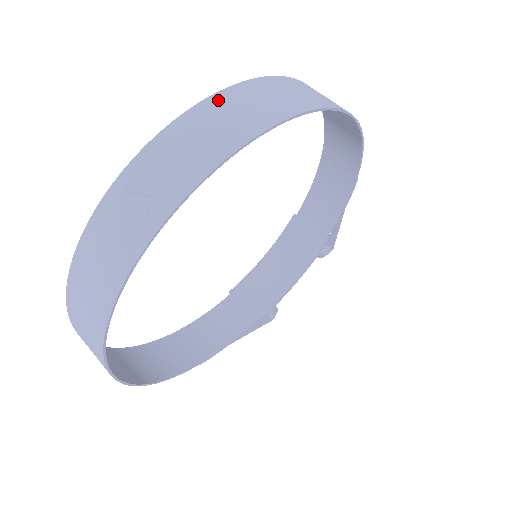
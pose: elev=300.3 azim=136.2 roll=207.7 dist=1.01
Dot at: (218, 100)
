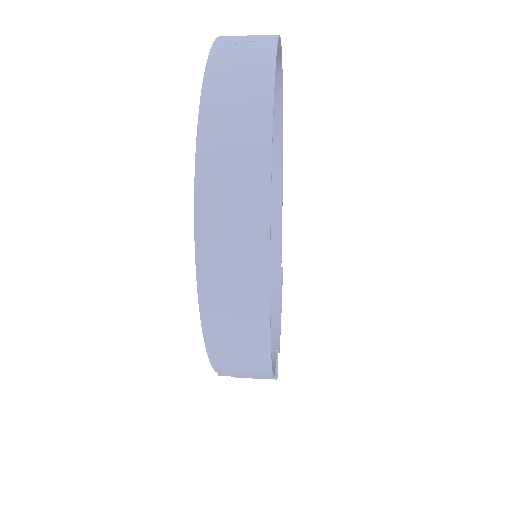
Dot at: occluded
